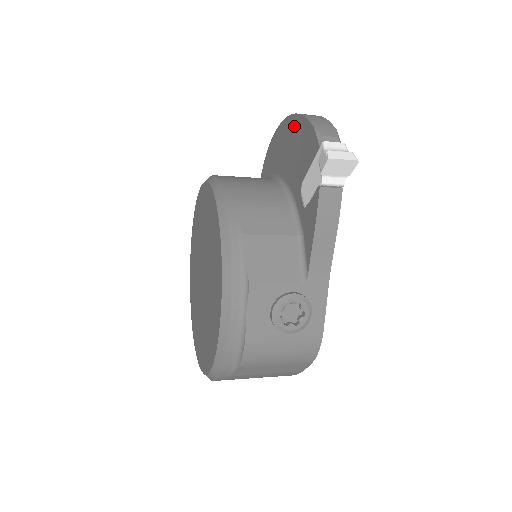
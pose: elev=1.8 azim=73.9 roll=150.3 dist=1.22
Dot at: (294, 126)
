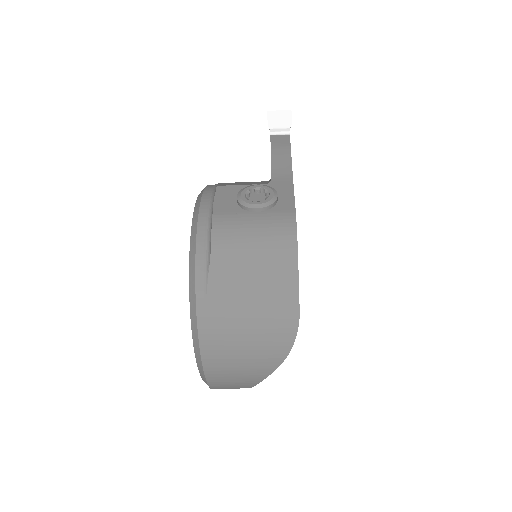
Dot at: occluded
